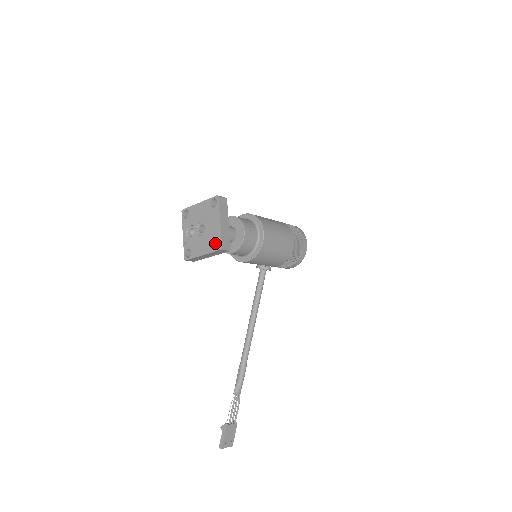
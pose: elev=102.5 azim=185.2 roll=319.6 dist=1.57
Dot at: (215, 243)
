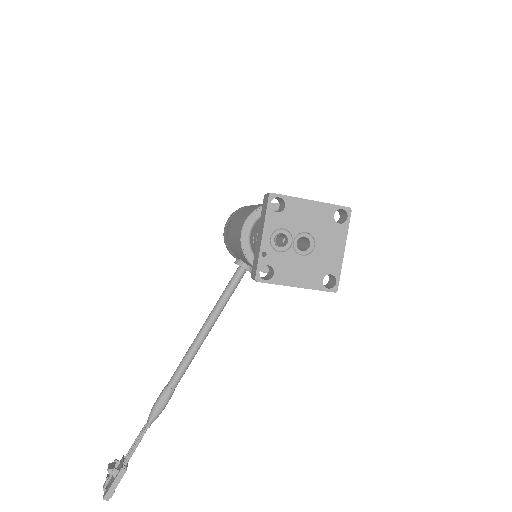
Dot at: (323, 276)
